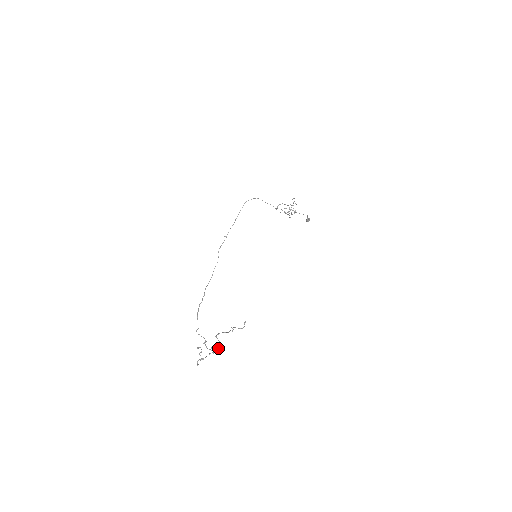
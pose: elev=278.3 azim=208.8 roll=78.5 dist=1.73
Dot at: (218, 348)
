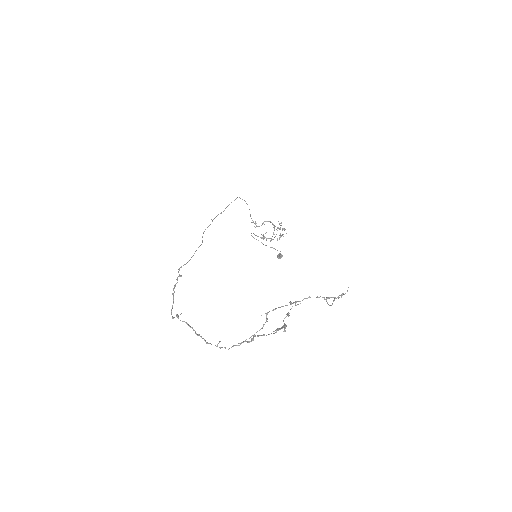
Dot at: (253, 337)
